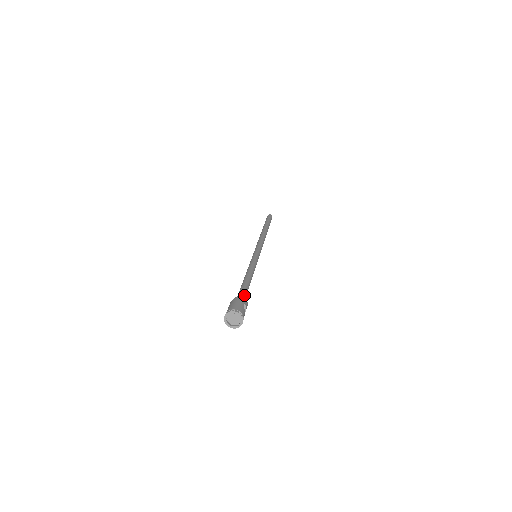
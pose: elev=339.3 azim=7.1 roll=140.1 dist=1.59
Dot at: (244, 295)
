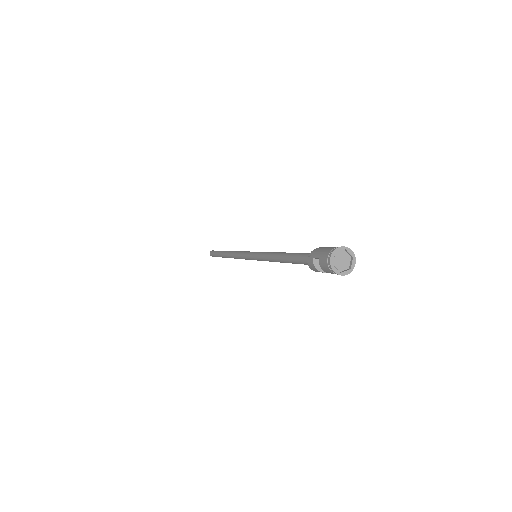
Dot at: occluded
